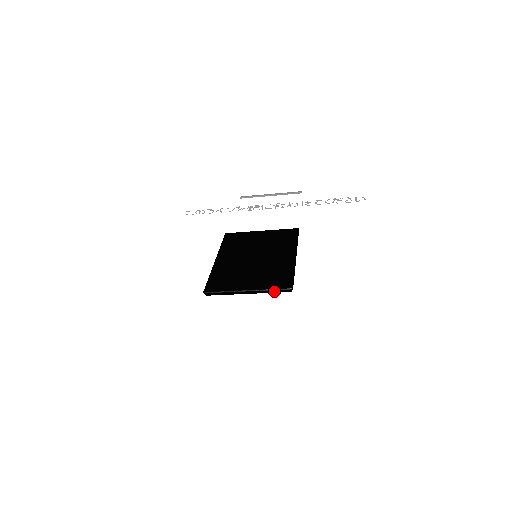
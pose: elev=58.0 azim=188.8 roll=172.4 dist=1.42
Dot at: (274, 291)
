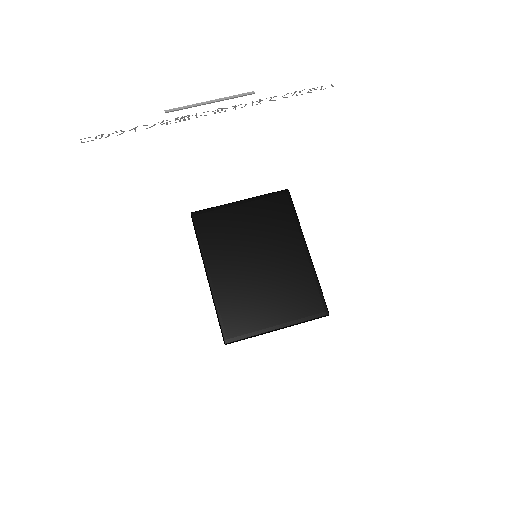
Dot at: (308, 320)
